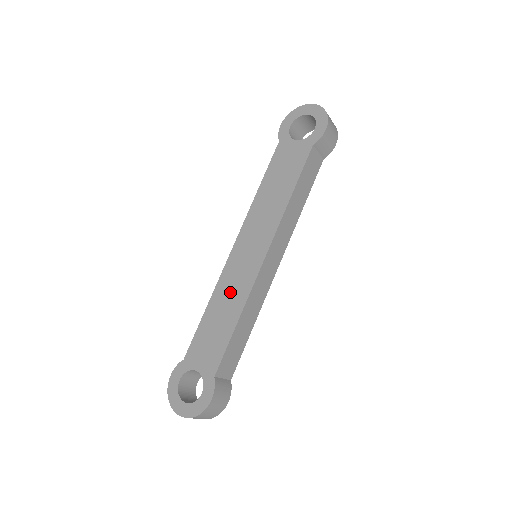
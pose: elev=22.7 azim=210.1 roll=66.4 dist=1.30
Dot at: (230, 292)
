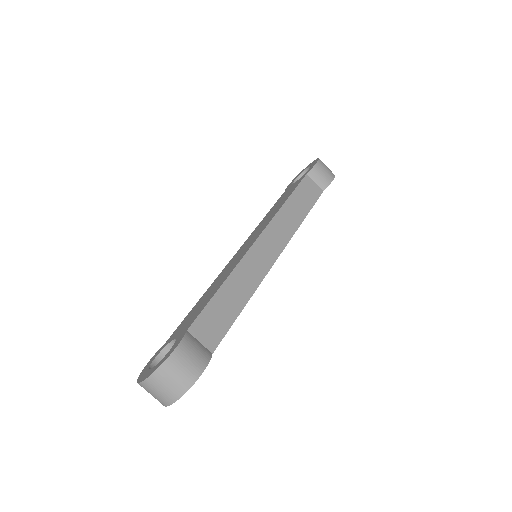
Dot at: (223, 275)
